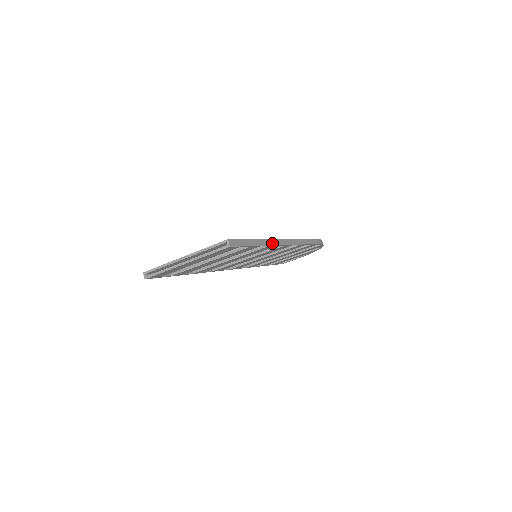
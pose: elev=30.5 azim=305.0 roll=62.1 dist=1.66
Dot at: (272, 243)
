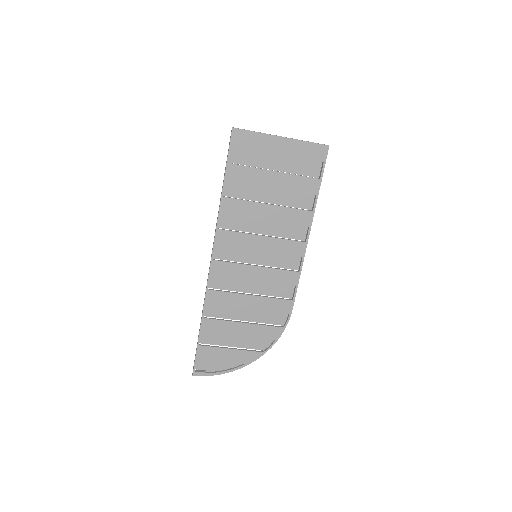
Dot at: (313, 215)
